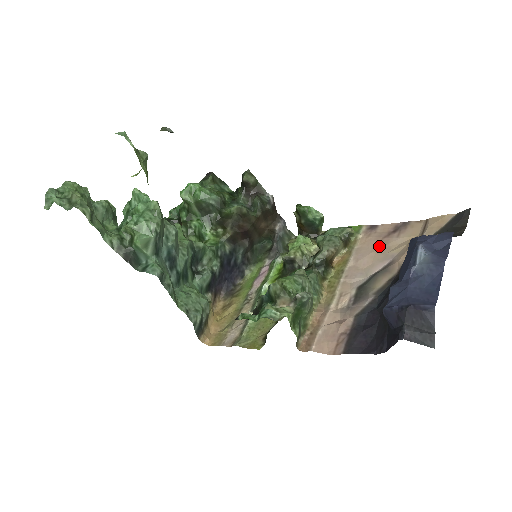
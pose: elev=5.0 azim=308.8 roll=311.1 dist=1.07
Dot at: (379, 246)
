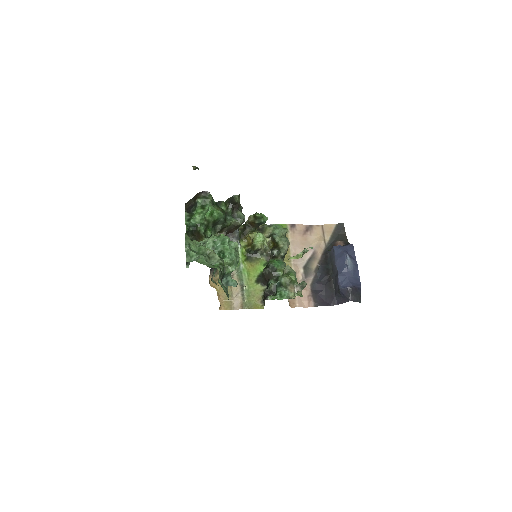
Dot at: (303, 241)
